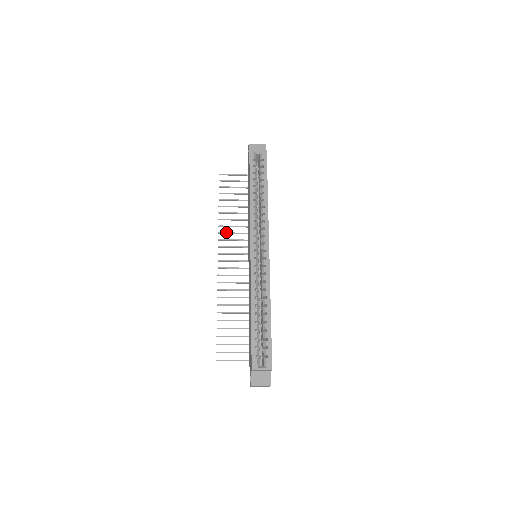
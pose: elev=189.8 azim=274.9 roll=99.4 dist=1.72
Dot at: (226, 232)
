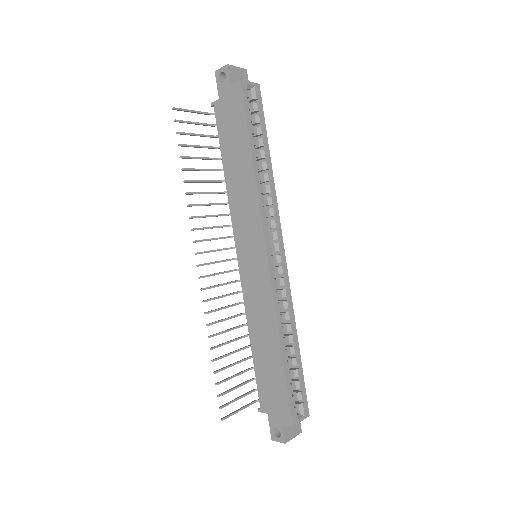
Dot at: occluded
